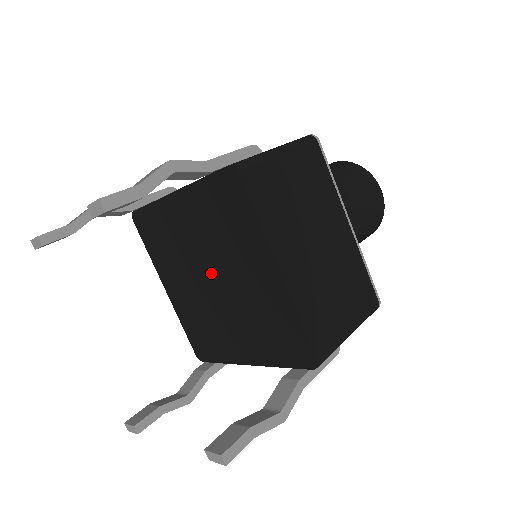
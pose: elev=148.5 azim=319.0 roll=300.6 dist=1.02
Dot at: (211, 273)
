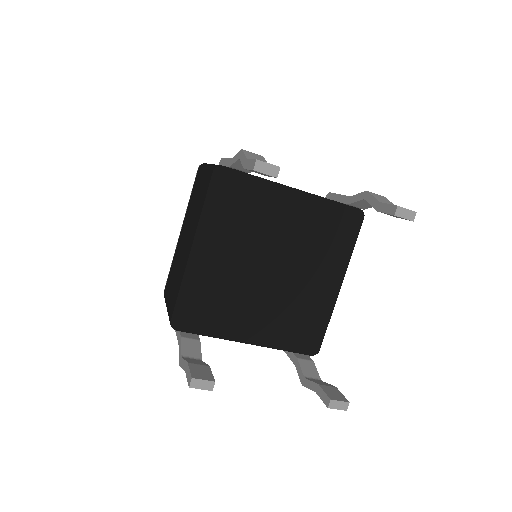
Dot at: (276, 261)
